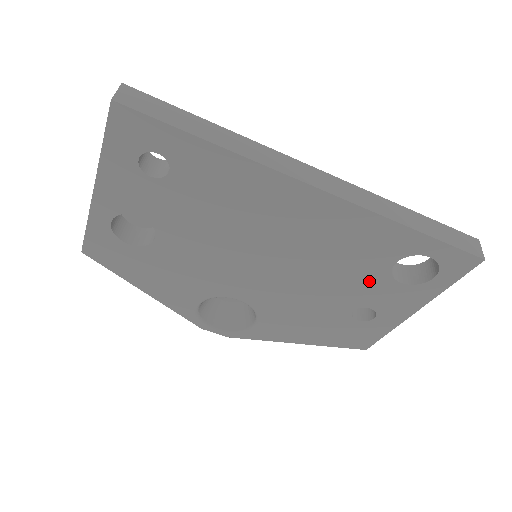
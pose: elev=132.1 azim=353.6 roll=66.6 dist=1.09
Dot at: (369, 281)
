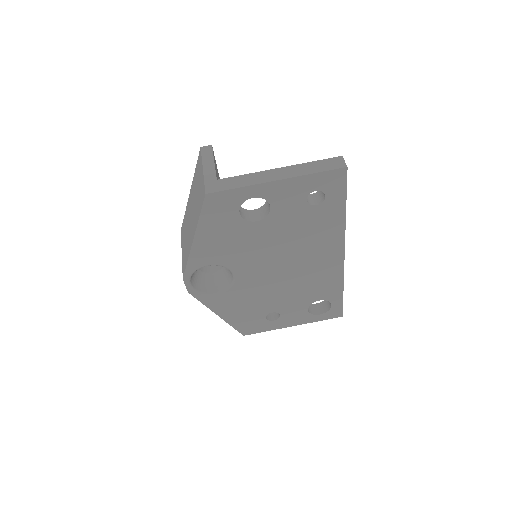
Dot at: (300, 302)
